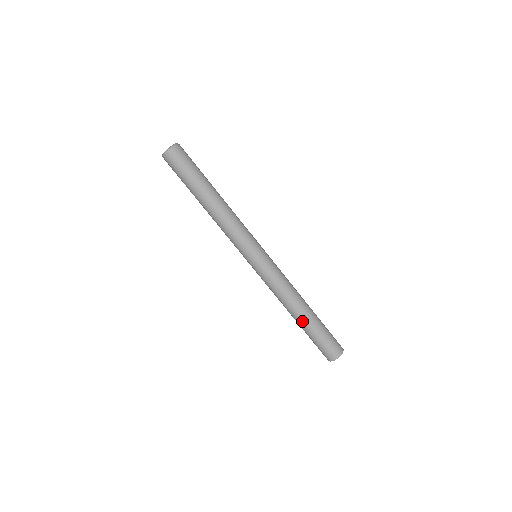
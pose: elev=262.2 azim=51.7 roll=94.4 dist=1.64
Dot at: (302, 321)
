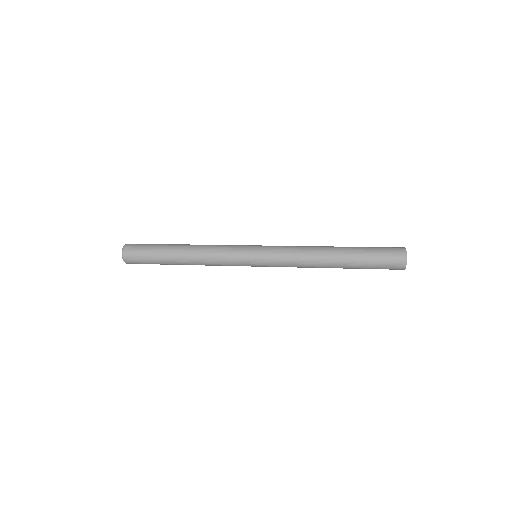
Dot at: occluded
